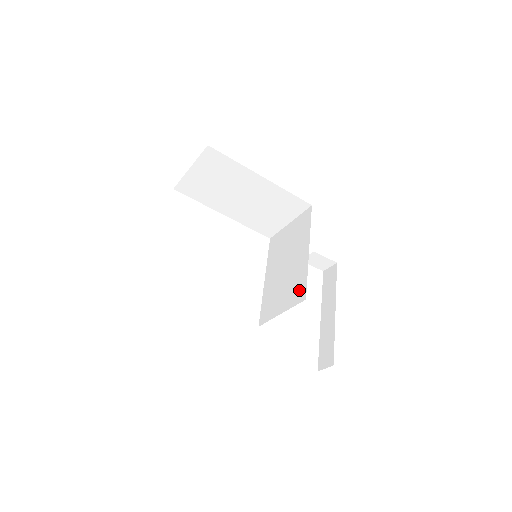
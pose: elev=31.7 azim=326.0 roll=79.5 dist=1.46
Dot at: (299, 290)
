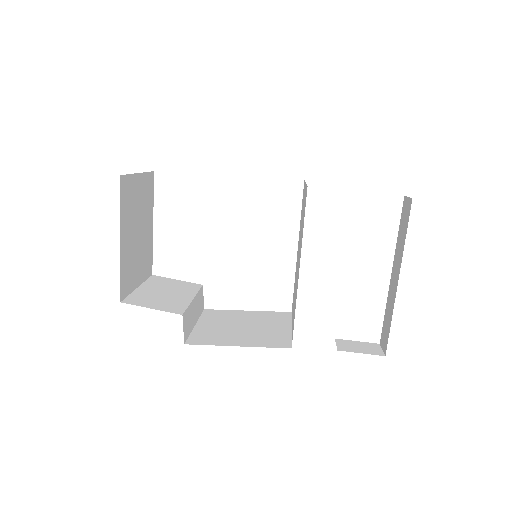
Dot at: (293, 324)
